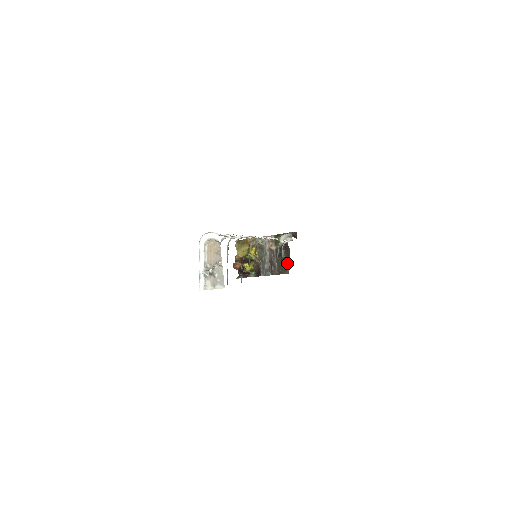
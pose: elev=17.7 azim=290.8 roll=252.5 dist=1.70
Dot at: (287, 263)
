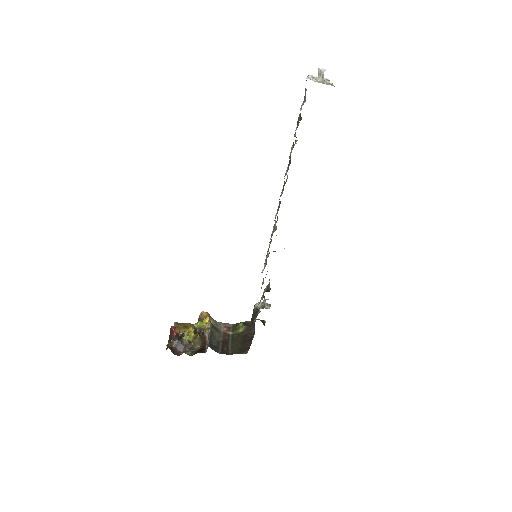
Dot at: (247, 345)
